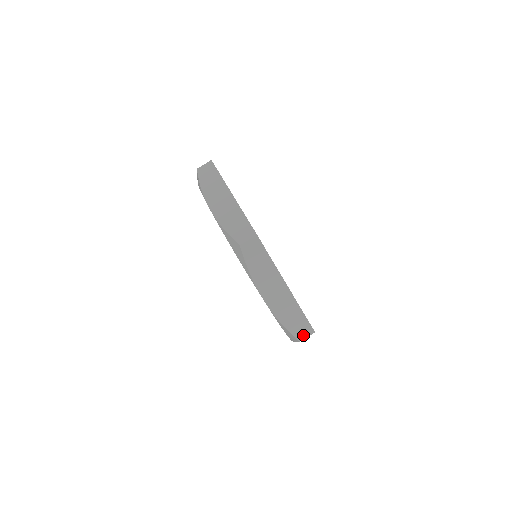
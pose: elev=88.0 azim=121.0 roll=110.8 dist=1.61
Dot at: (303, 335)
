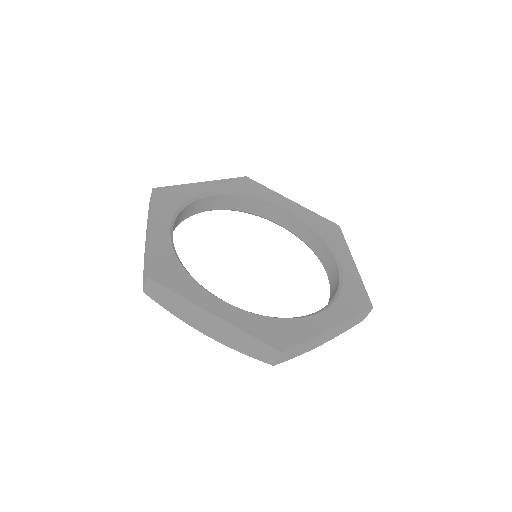
Dot at: (364, 317)
